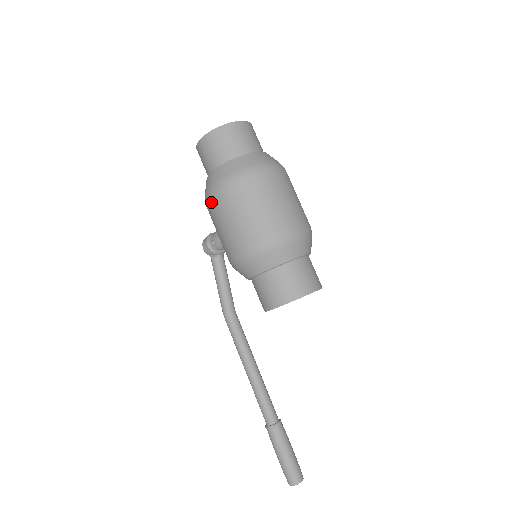
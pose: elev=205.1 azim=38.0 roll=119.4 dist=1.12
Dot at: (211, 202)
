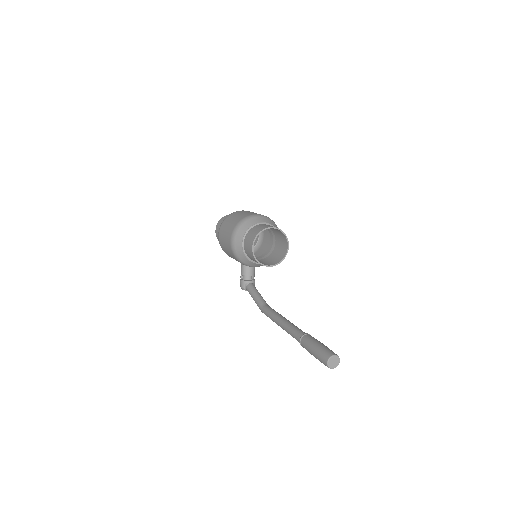
Dot at: (220, 241)
